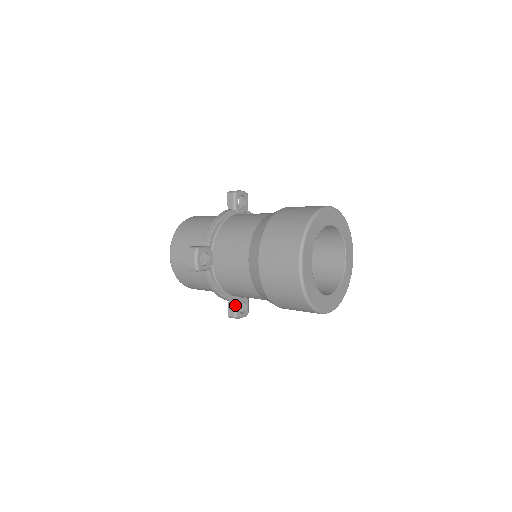
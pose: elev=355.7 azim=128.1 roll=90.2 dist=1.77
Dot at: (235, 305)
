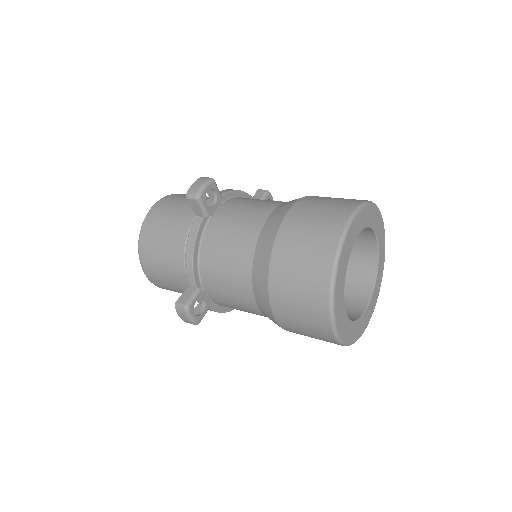
Dot at: occluded
